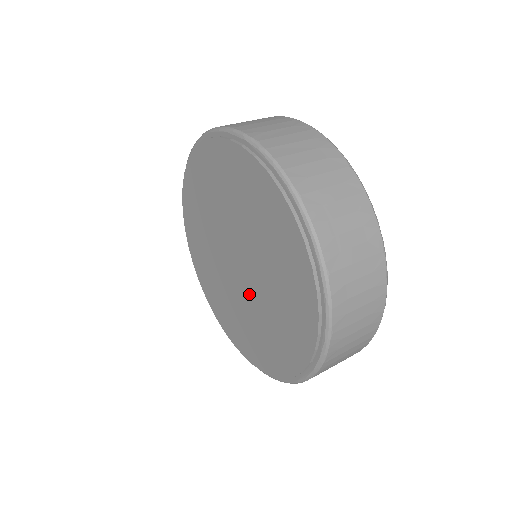
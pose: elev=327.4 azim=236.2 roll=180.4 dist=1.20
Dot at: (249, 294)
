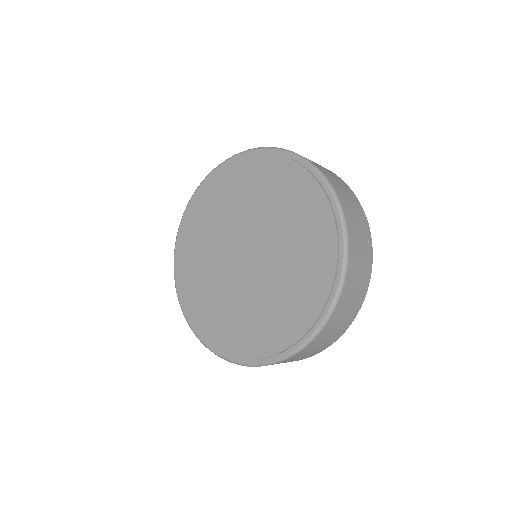
Dot at: (247, 282)
